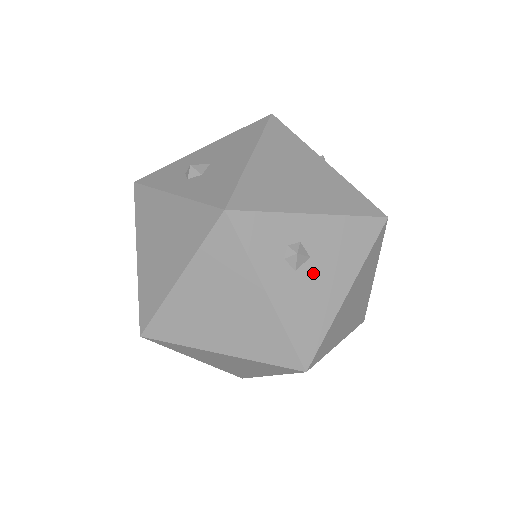
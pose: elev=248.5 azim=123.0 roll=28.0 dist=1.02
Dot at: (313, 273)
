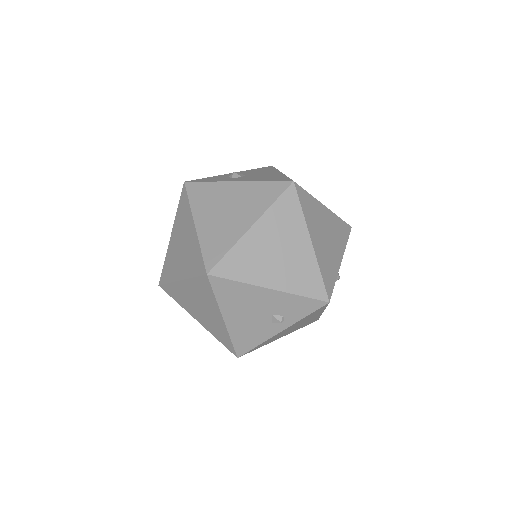
Dot at: (253, 176)
